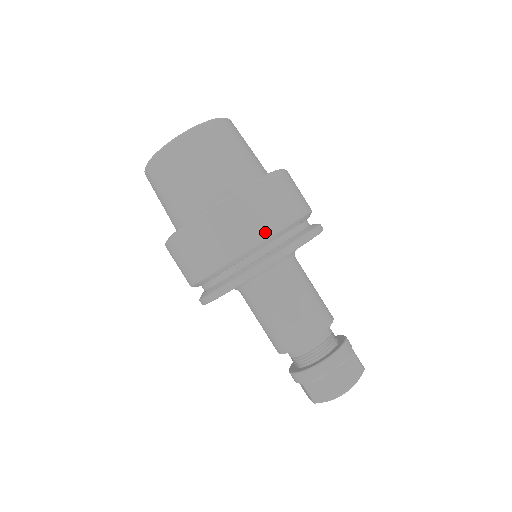
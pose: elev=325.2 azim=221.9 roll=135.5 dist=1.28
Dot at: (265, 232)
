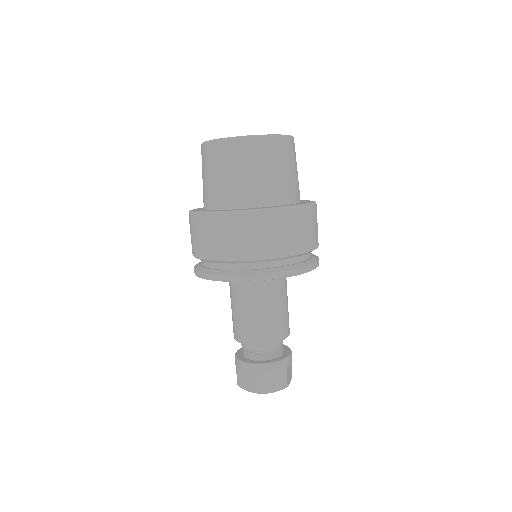
Dot at: (245, 255)
